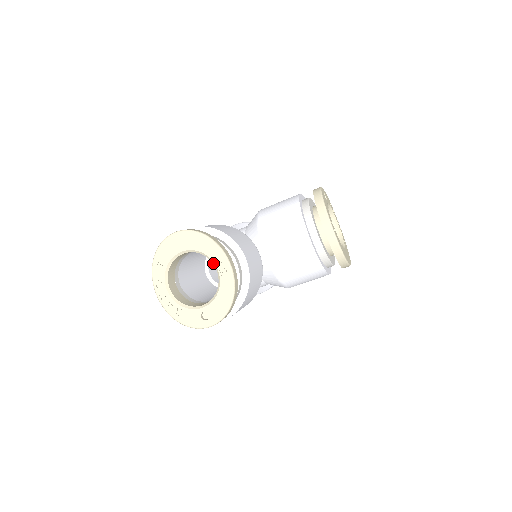
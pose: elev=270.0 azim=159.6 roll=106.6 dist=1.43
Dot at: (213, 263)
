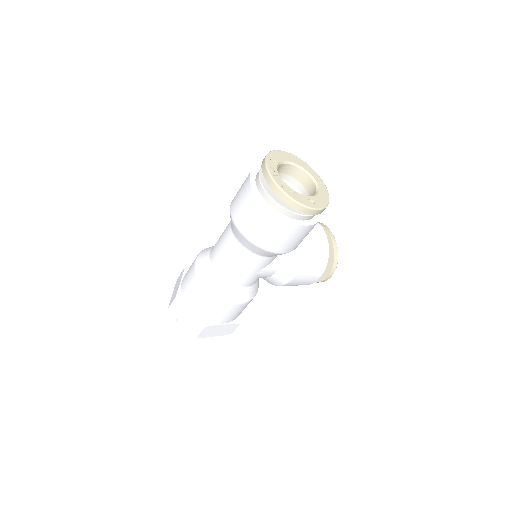
Dot at: (311, 177)
